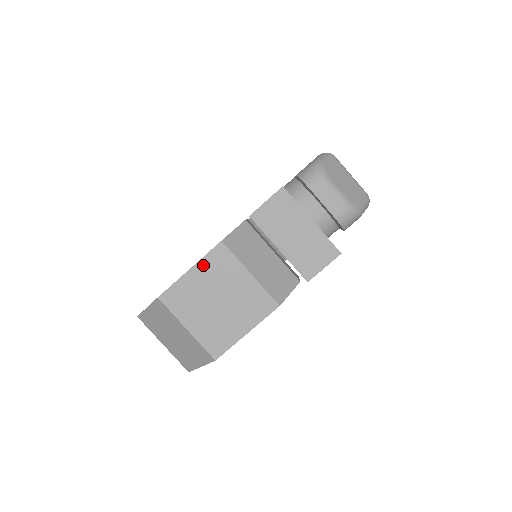
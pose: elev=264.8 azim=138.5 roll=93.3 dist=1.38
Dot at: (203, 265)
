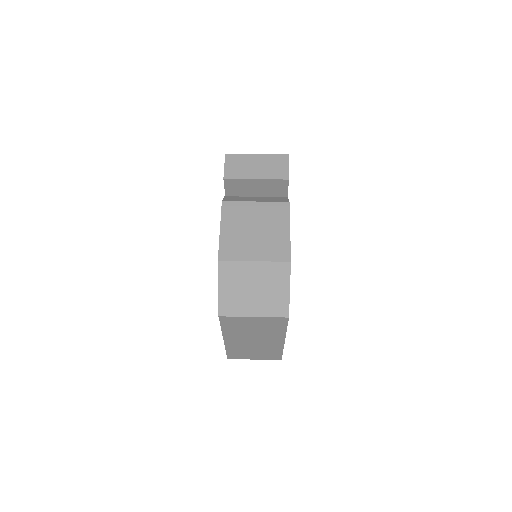
Dot at: (225, 221)
